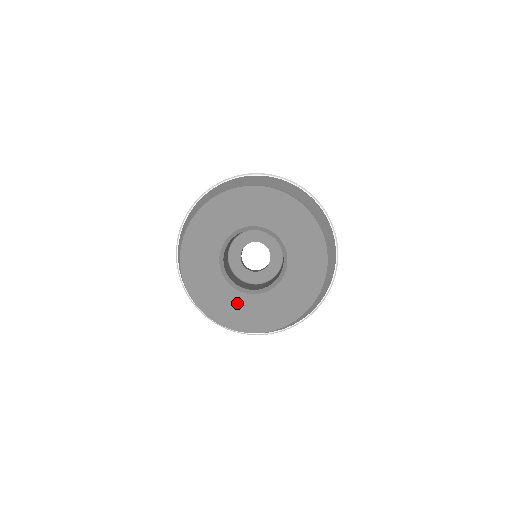
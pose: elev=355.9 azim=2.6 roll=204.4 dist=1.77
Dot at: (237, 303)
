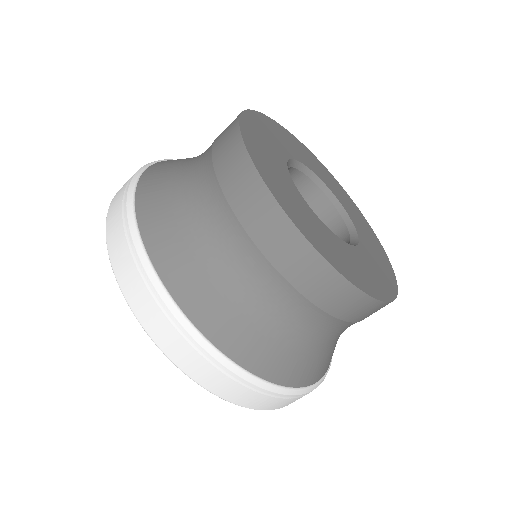
Dot at: (350, 256)
